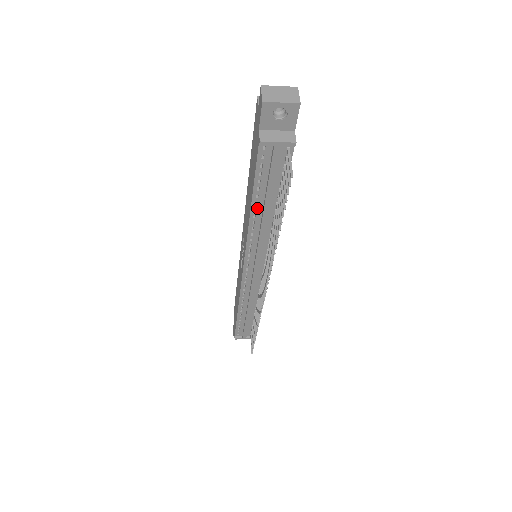
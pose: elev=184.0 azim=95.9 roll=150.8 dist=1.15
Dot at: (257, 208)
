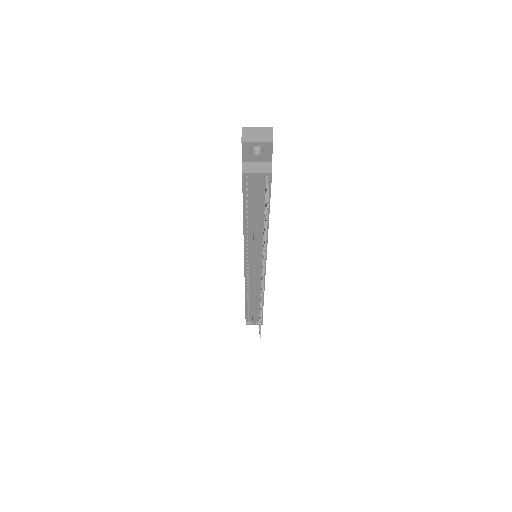
Dot at: (249, 221)
